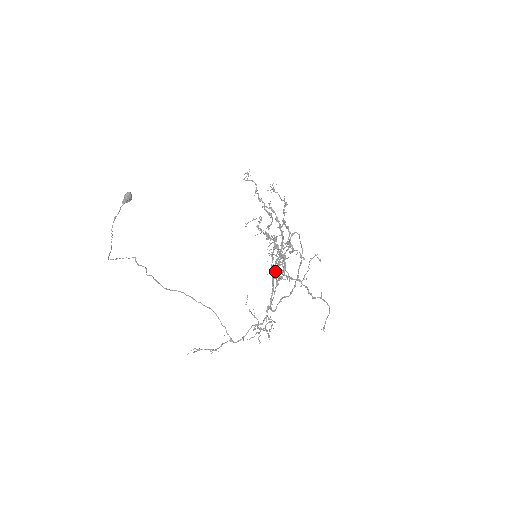
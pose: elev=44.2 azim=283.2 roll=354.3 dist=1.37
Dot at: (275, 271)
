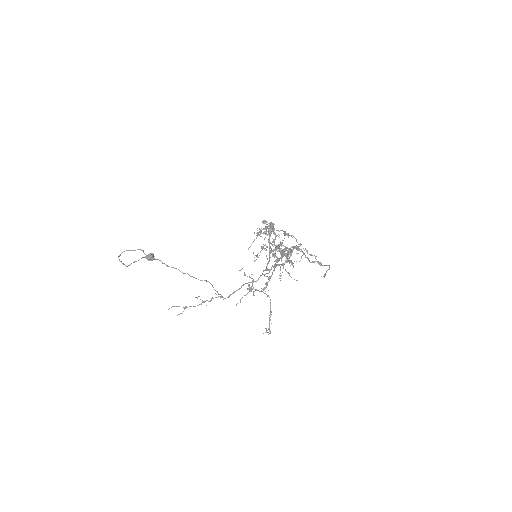
Dot at: (273, 254)
